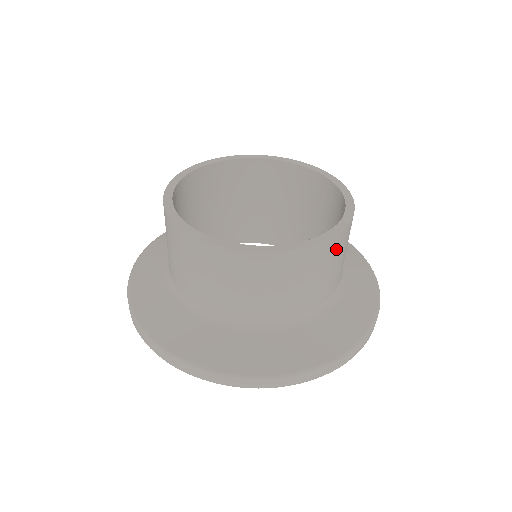
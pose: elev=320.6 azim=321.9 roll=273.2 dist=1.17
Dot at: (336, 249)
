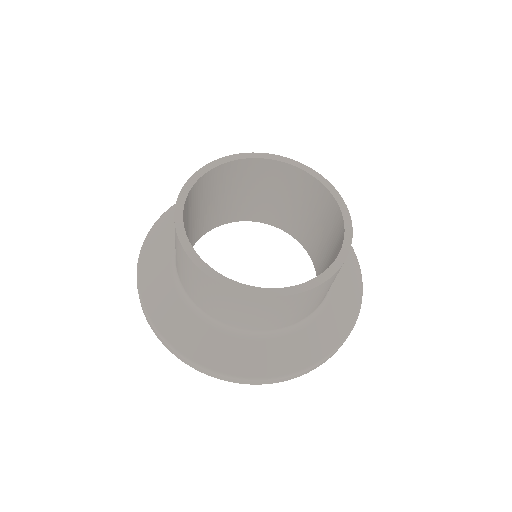
Dot at: (268, 305)
